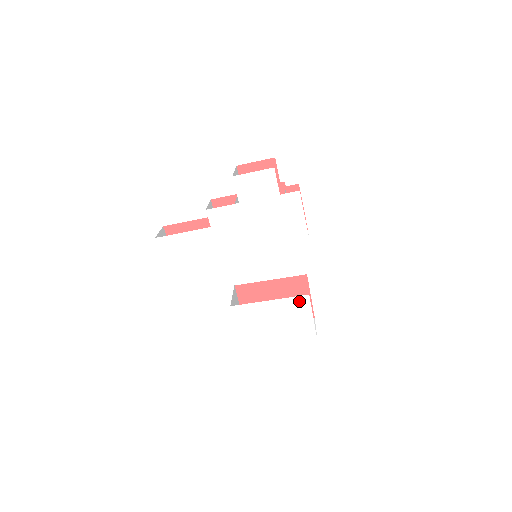
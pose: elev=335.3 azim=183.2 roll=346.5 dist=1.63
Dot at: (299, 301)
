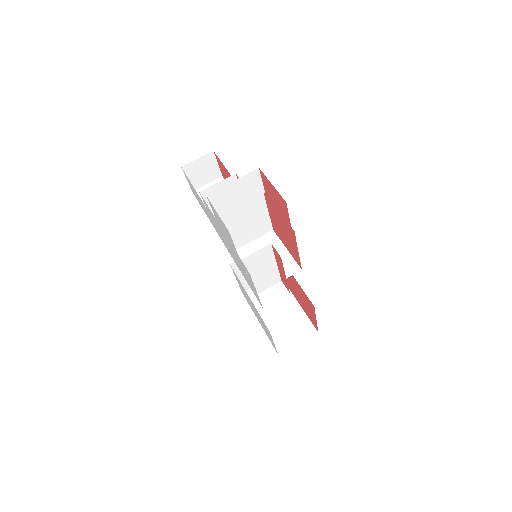
Dot at: occluded
